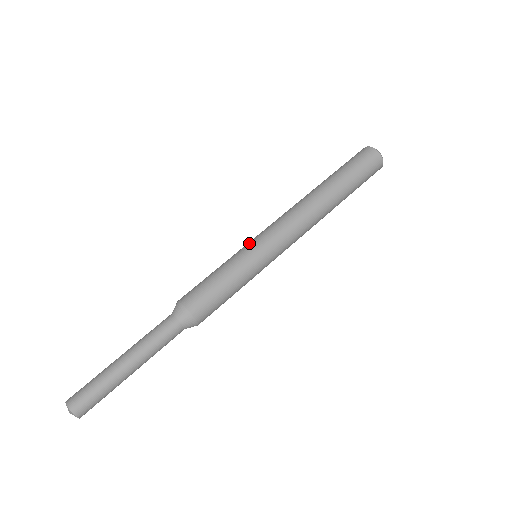
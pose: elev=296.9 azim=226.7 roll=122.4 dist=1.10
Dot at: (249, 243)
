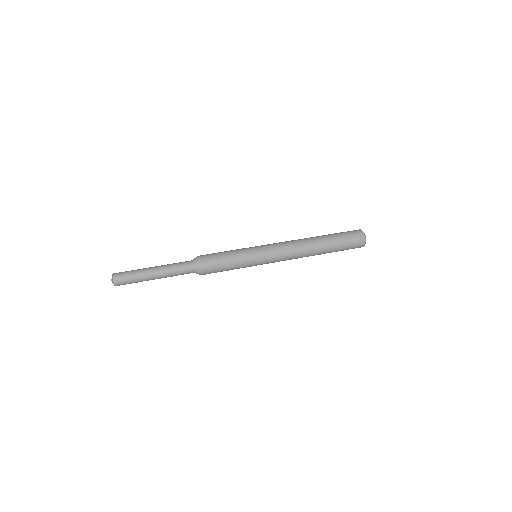
Dot at: (255, 246)
